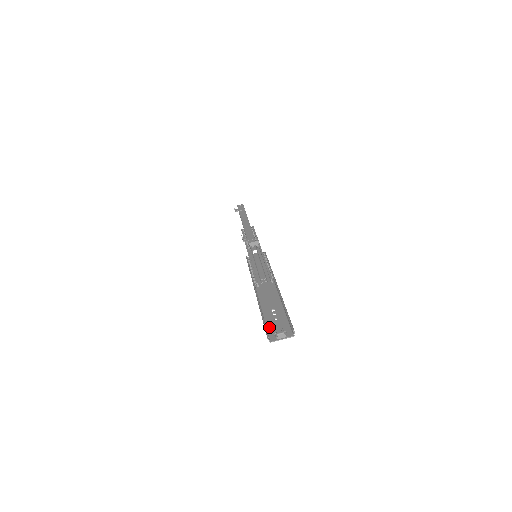
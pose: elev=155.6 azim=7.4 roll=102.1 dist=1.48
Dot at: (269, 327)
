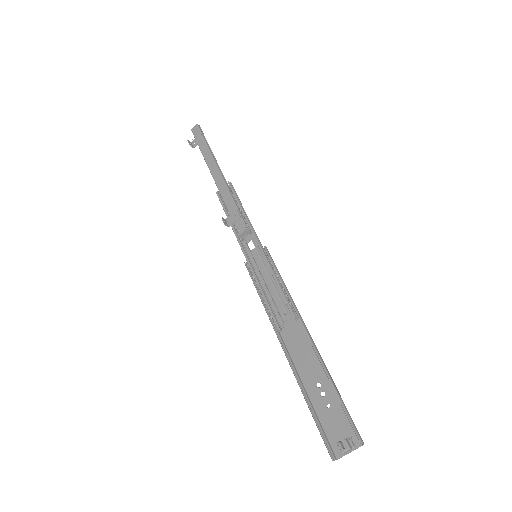
Dot at: (325, 426)
